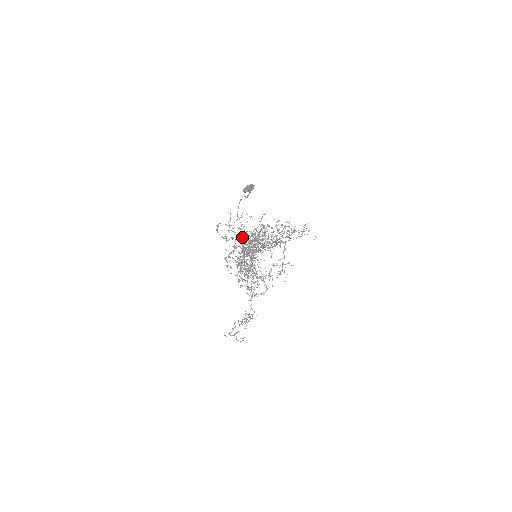
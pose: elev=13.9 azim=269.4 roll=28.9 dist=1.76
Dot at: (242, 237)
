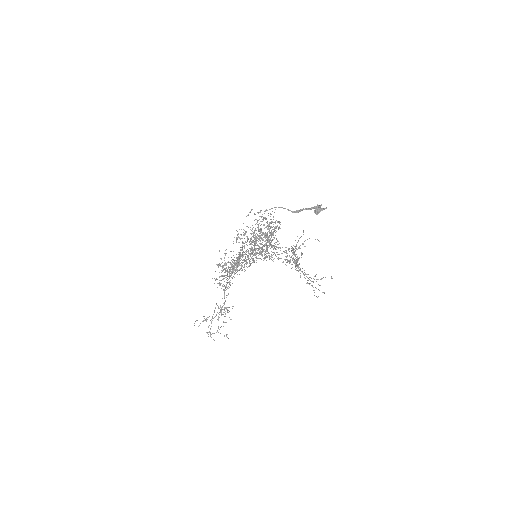
Dot at: (293, 253)
